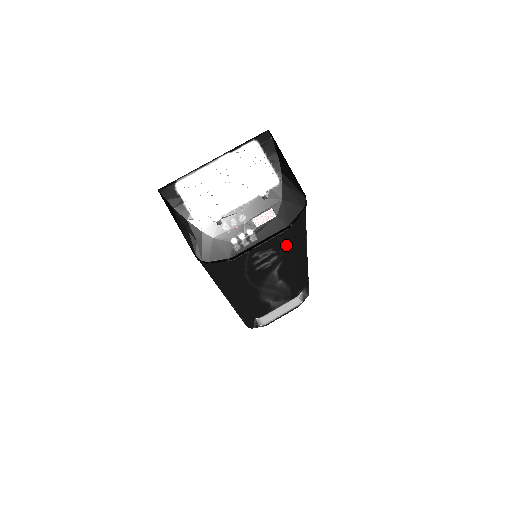
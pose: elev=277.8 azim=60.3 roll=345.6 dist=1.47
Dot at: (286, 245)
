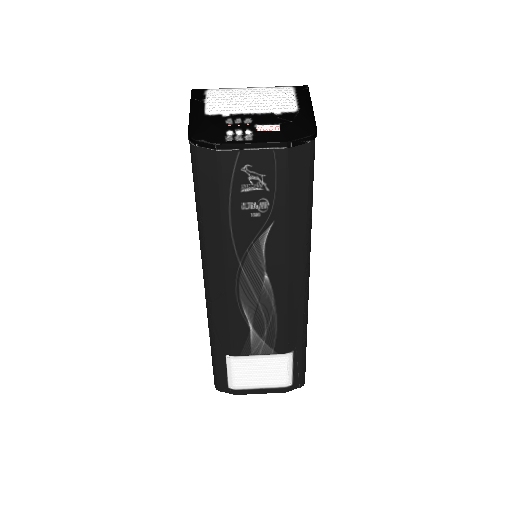
Dot at: (282, 187)
